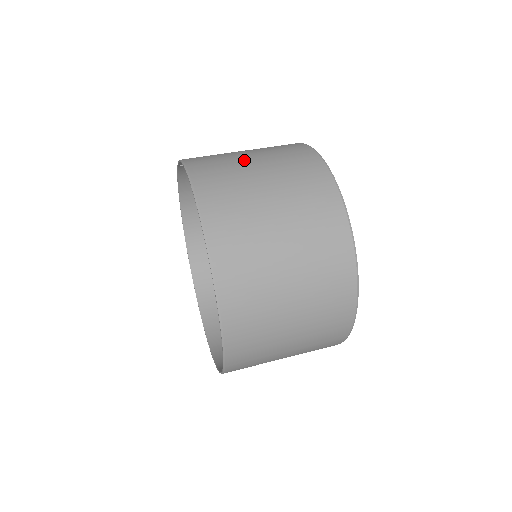
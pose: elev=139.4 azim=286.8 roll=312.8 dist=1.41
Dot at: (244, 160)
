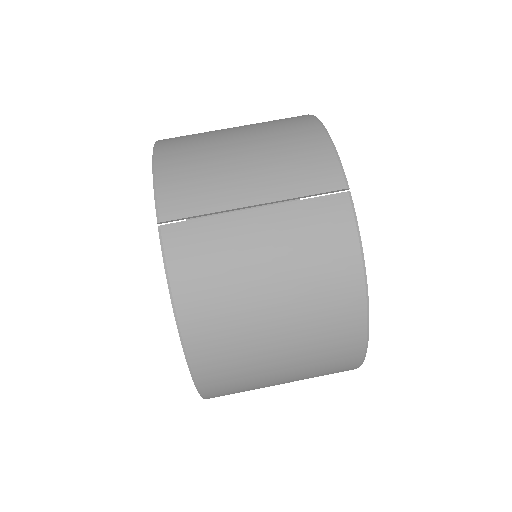
Dot at: (262, 319)
